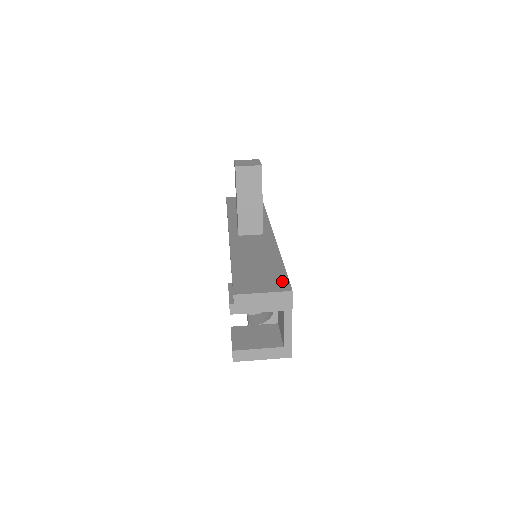
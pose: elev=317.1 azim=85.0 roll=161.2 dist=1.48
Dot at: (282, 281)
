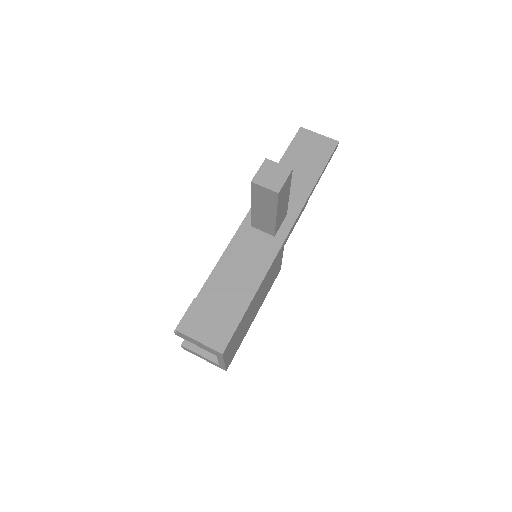
Dot at: (226, 334)
